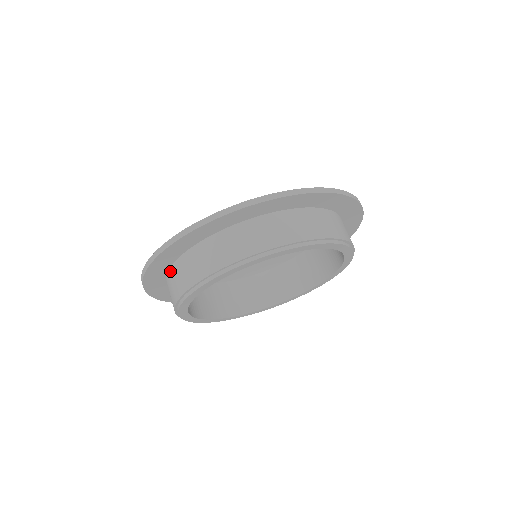
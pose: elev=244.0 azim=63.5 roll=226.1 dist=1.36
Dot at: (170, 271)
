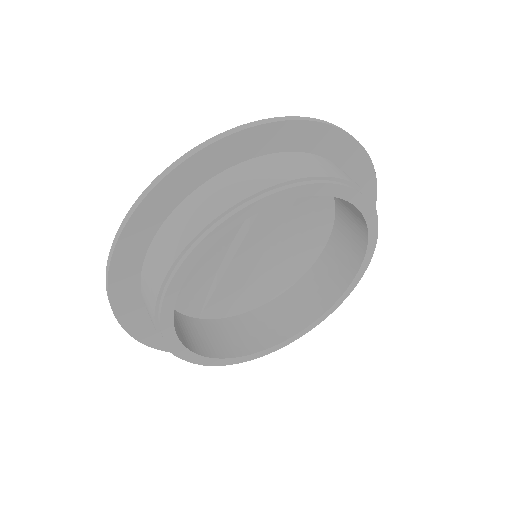
Dot at: occluded
